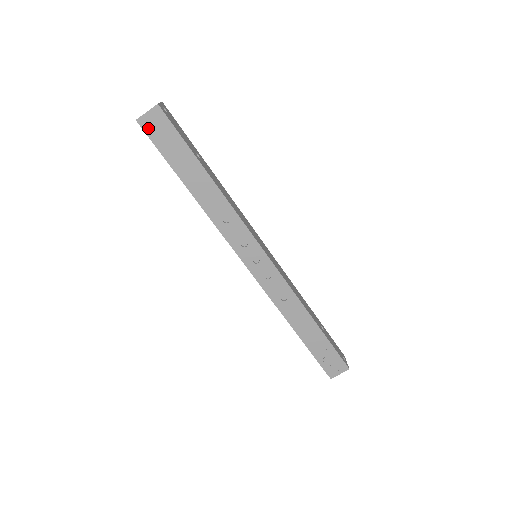
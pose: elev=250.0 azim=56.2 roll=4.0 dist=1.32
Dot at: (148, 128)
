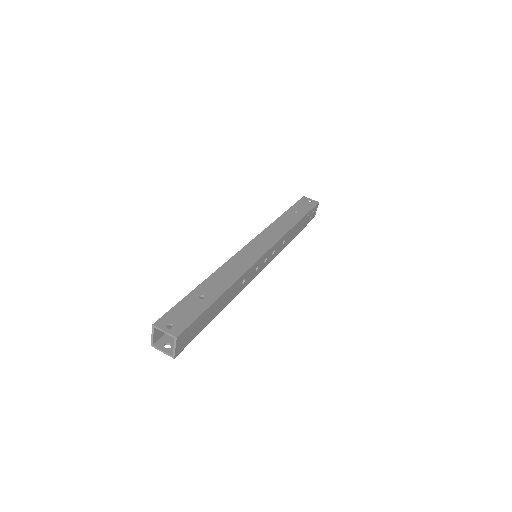
Dot at: (182, 347)
